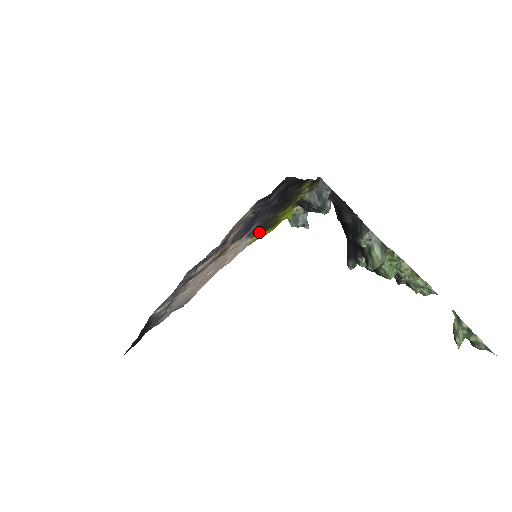
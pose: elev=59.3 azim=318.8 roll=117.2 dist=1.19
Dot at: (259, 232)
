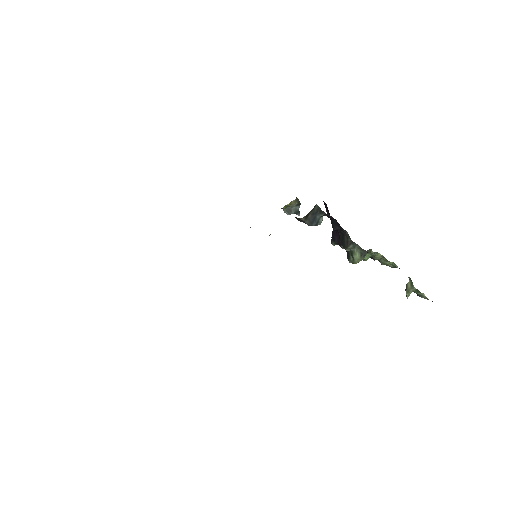
Dot at: occluded
